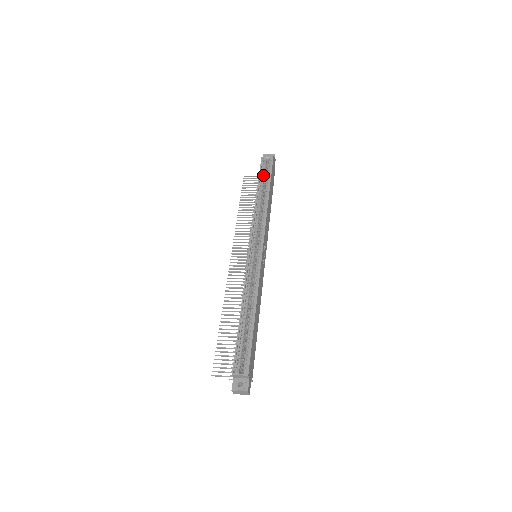
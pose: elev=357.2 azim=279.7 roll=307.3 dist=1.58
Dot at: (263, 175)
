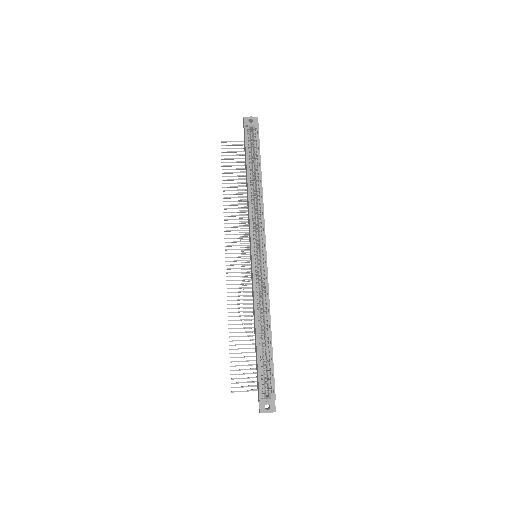
Dot at: (250, 151)
